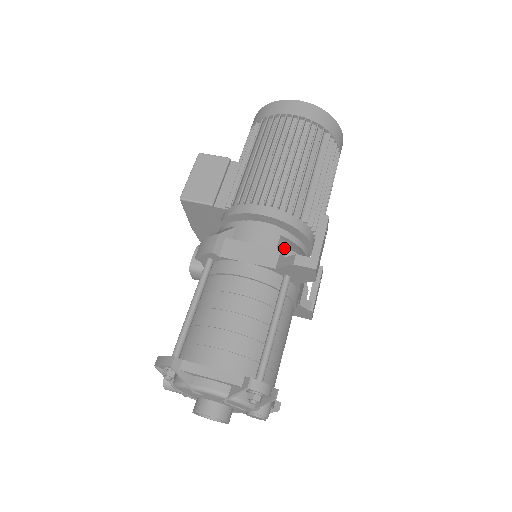
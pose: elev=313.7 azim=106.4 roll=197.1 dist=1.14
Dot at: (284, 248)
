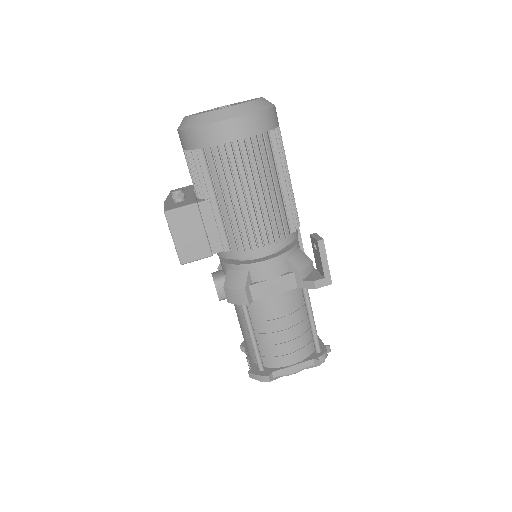
Dot at: (297, 272)
